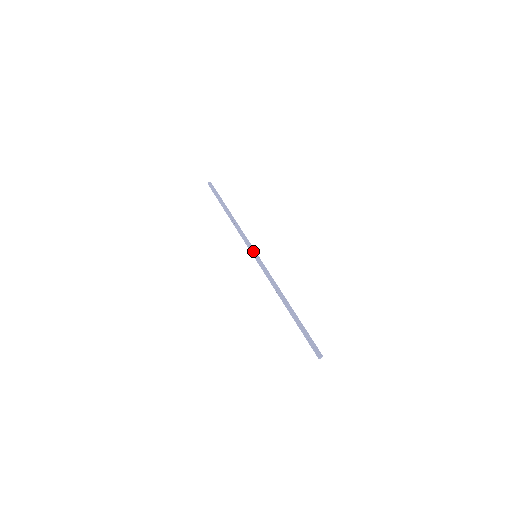
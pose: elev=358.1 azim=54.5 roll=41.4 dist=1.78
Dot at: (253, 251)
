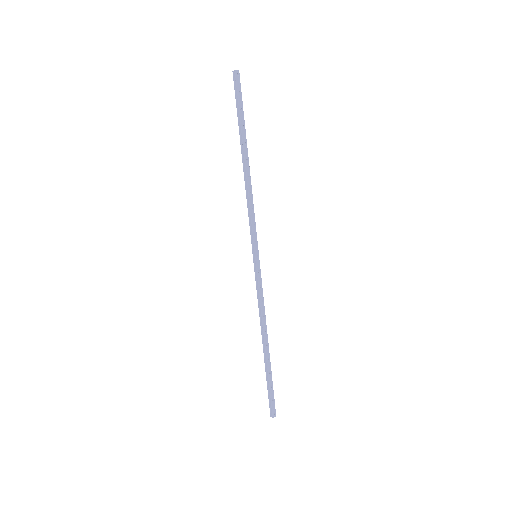
Dot at: (255, 249)
